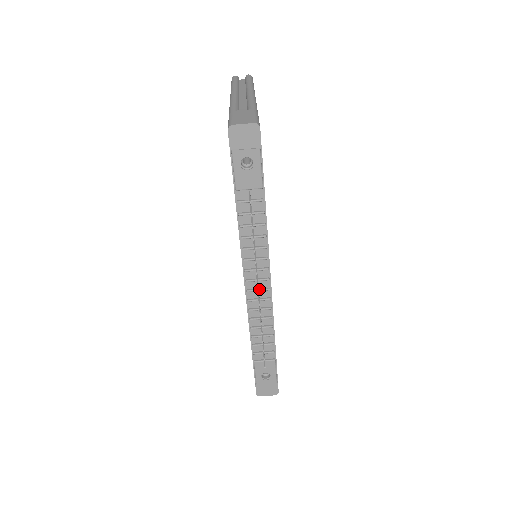
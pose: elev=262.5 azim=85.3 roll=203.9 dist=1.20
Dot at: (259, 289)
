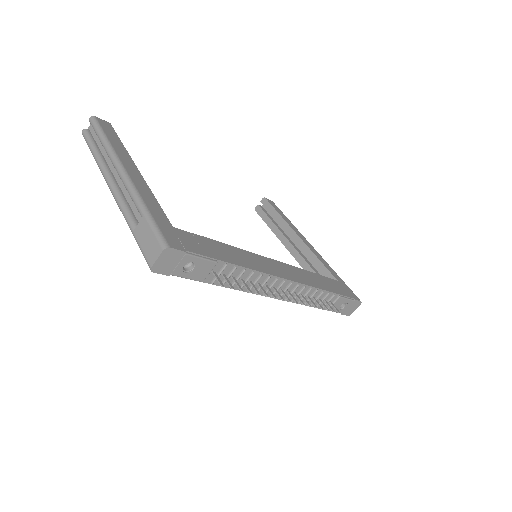
Dot at: (285, 290)
